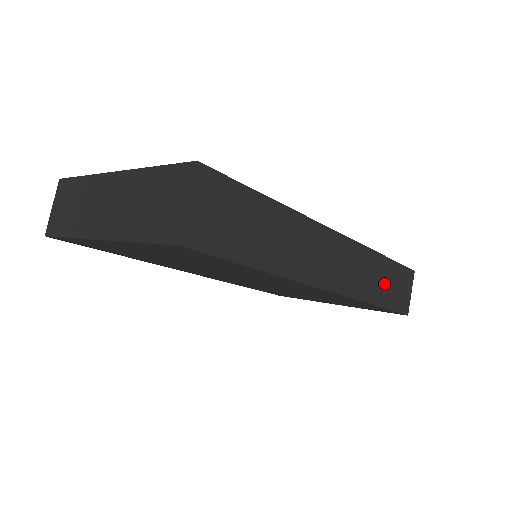
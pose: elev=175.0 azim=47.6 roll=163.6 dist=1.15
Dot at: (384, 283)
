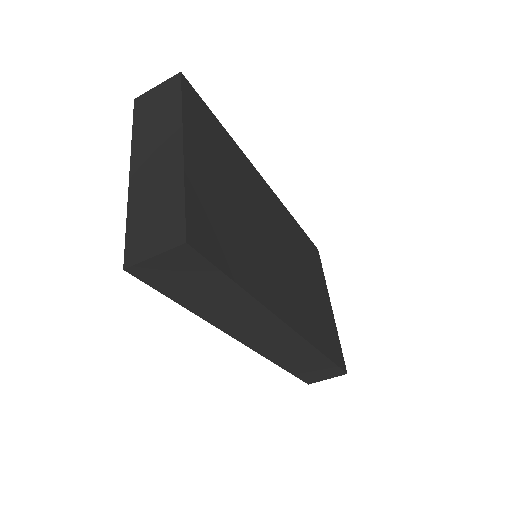
Dot at: (305, 364)
